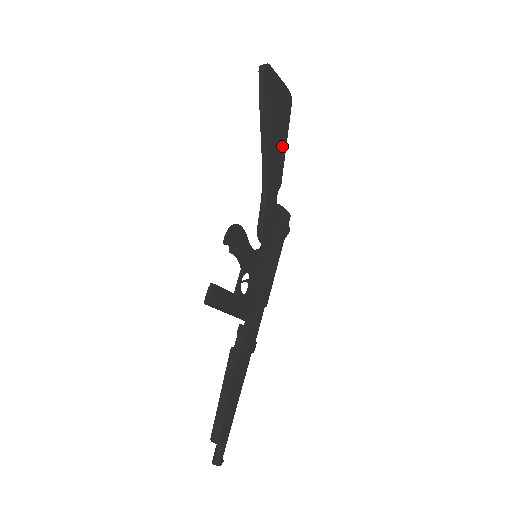
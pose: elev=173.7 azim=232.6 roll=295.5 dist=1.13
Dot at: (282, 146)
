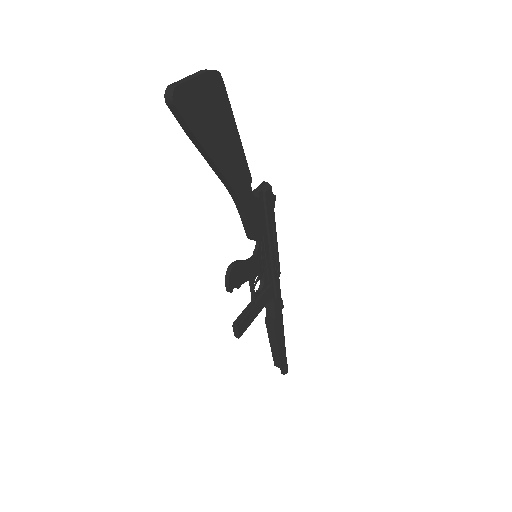
Dot at: (235, 143)
